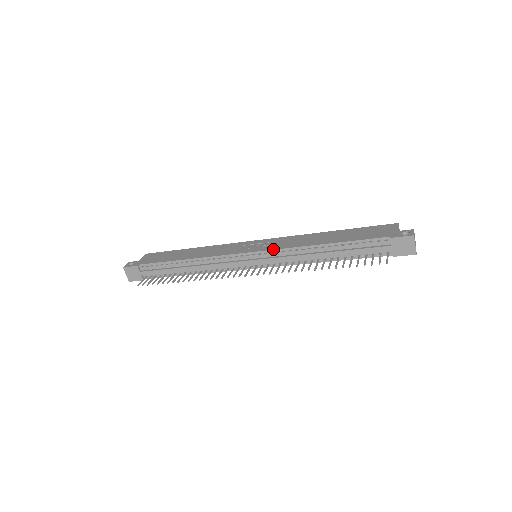
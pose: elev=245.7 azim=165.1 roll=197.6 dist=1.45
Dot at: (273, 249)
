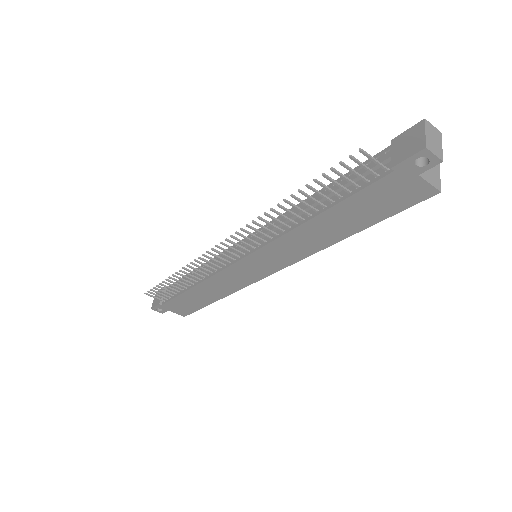
Dot at: (266, 224)
